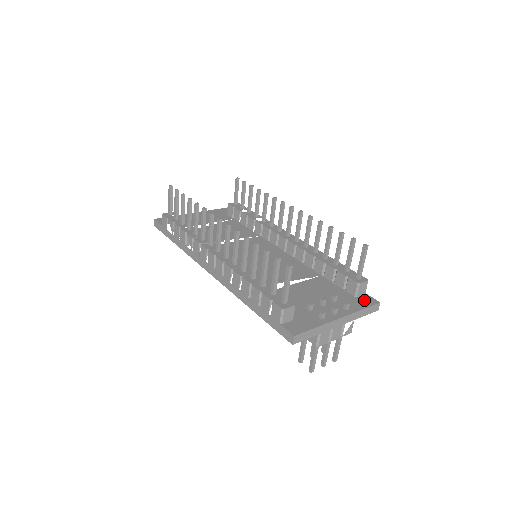
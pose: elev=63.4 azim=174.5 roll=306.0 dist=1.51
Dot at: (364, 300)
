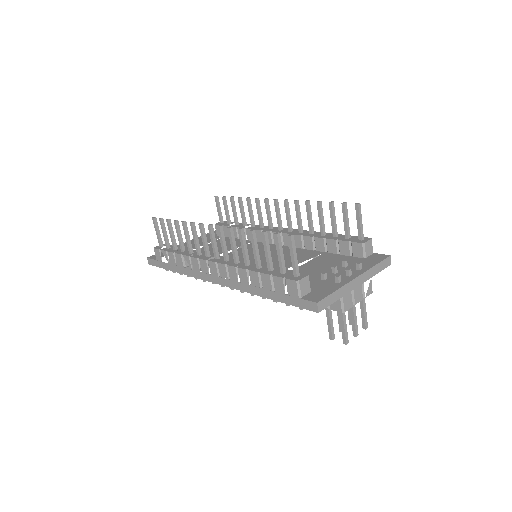
Dot at: (374, 258)
